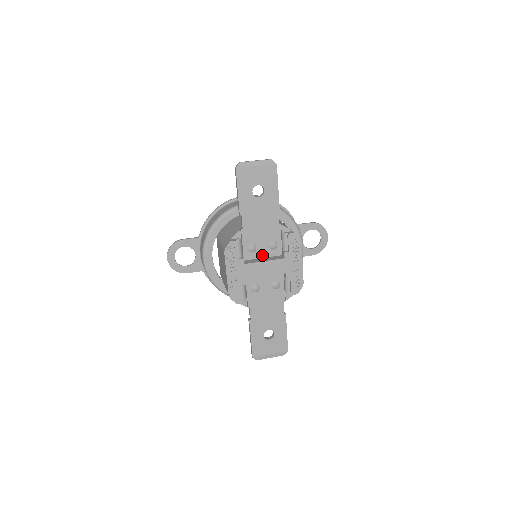
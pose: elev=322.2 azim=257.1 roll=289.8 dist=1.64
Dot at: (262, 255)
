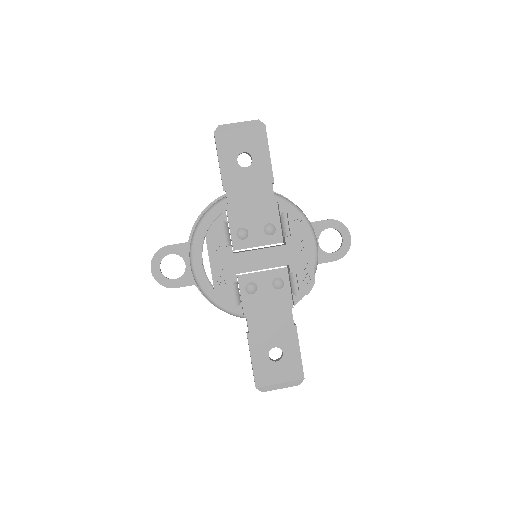
Dot at: (257, 243)
